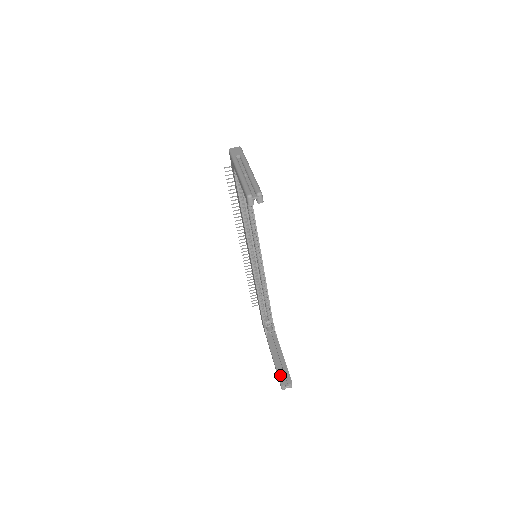
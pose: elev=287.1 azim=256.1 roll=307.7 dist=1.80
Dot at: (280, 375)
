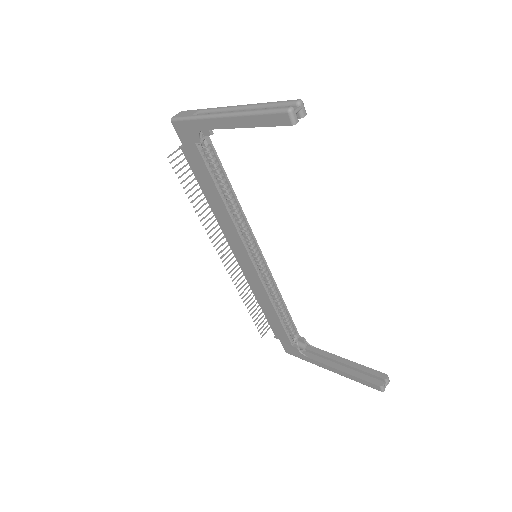
Dot at: (367, 378)
